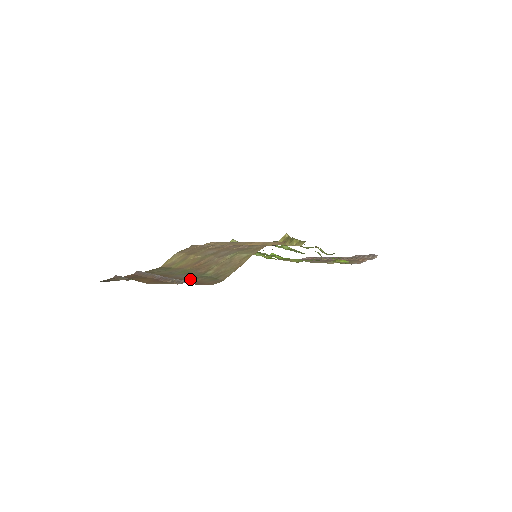
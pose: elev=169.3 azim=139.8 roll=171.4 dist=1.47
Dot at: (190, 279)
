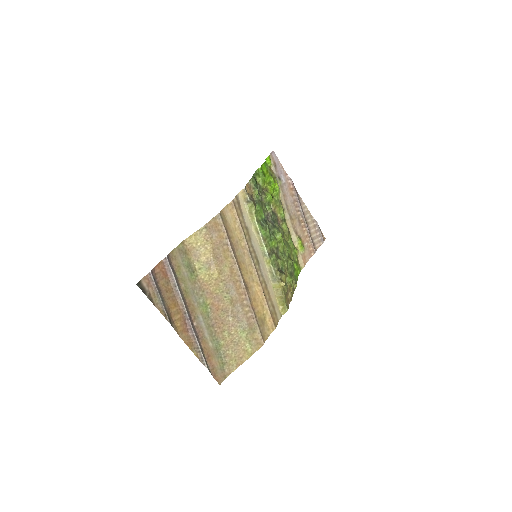
Dot at: (209, 351)
